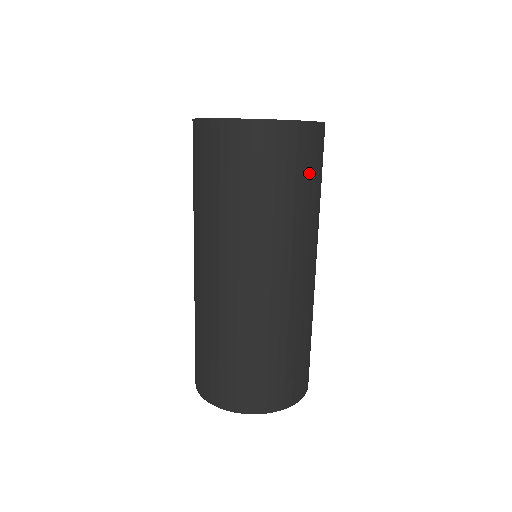
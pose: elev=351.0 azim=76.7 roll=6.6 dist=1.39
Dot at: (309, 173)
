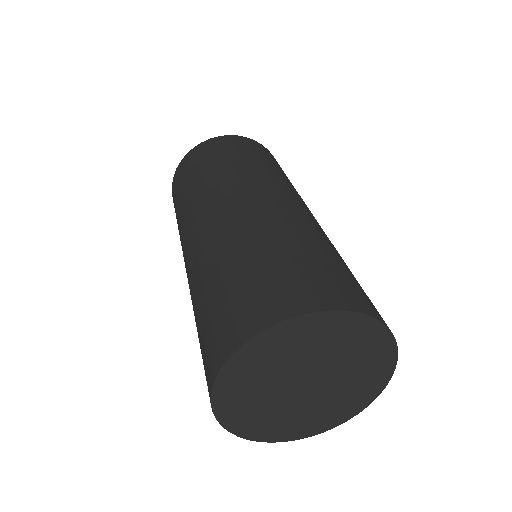
Dot at: (277, 165)
